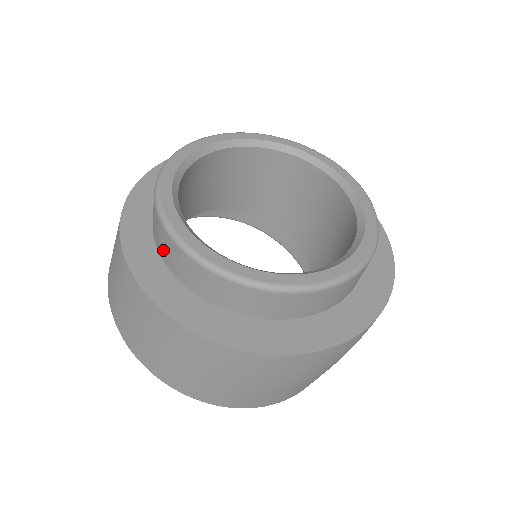
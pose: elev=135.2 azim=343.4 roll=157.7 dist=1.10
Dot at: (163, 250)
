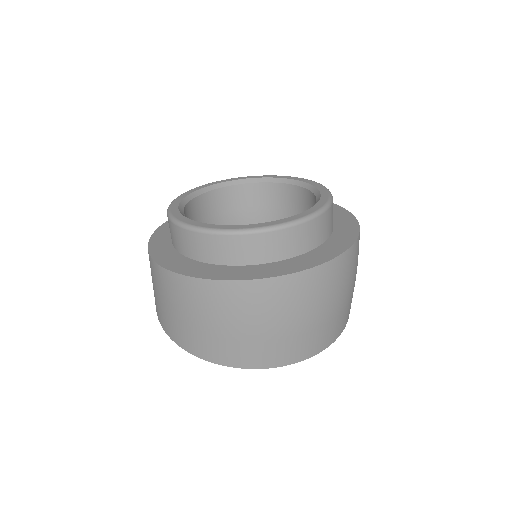
Dot at: occluded
